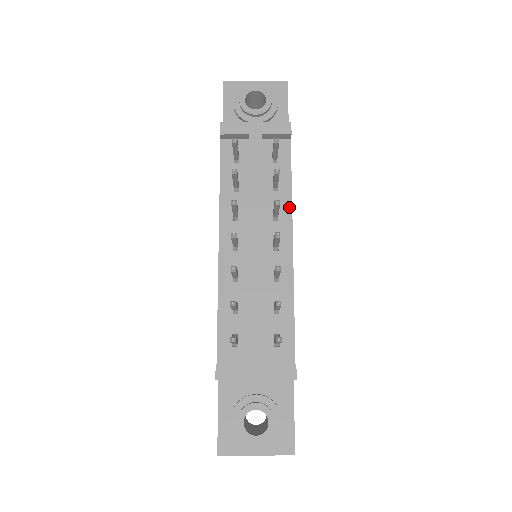
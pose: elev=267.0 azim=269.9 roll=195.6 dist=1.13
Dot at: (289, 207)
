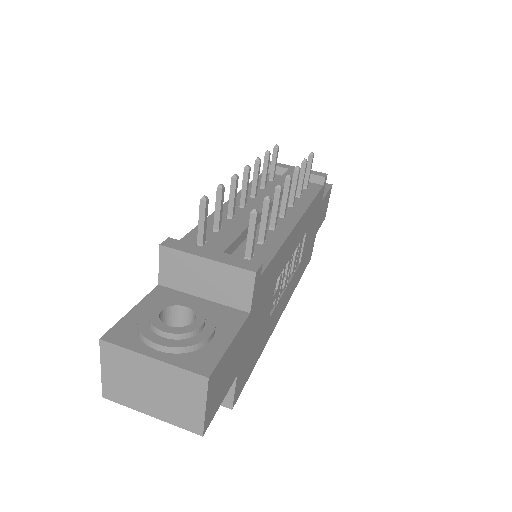
Dot at: (306, 205)
